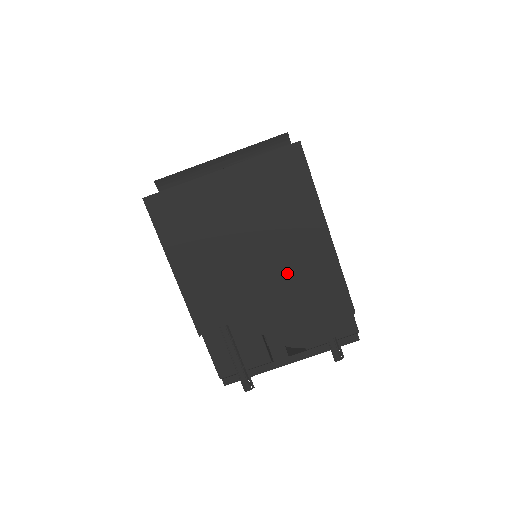
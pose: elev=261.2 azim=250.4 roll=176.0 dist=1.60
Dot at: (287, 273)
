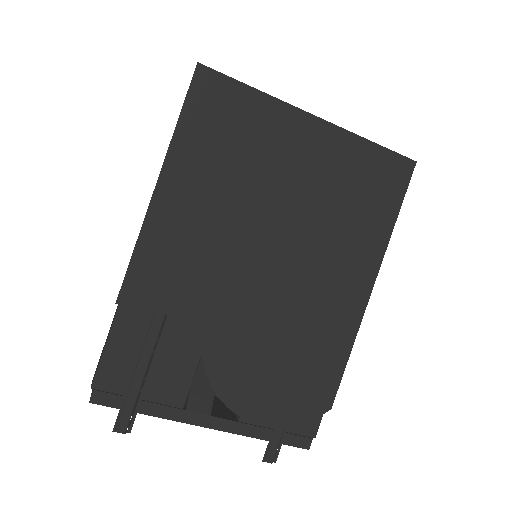
Dot at: (293, 301)
